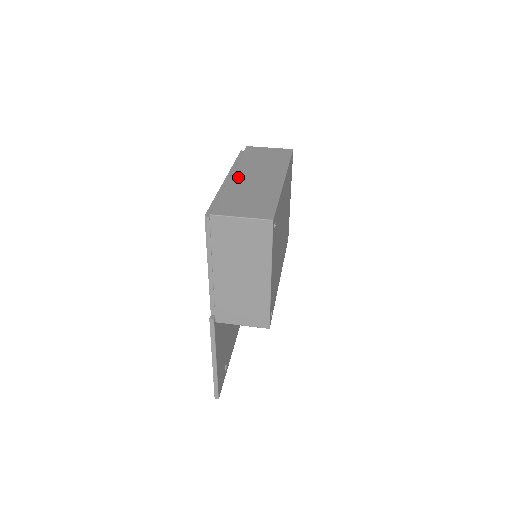
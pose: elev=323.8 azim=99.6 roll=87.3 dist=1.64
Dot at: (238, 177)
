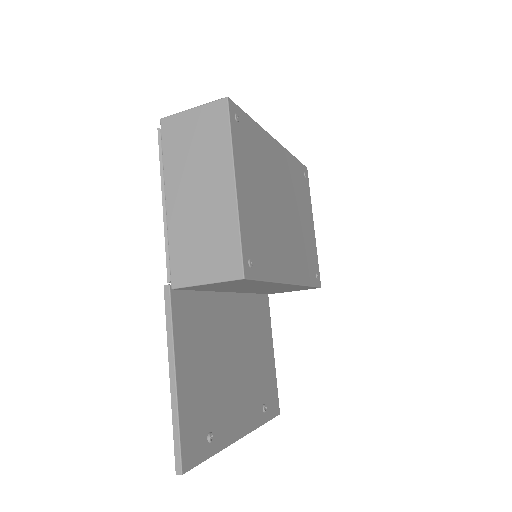
Dot at: occluded
